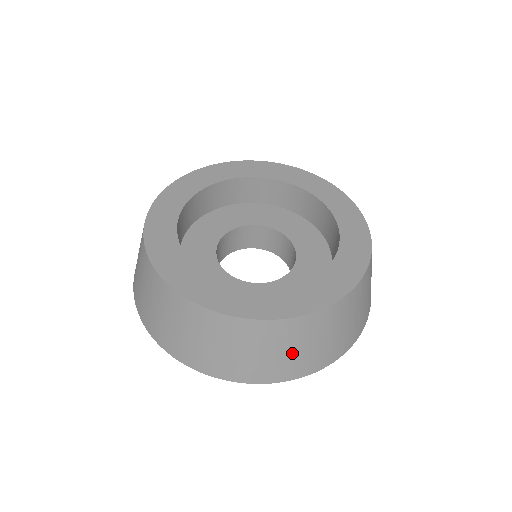
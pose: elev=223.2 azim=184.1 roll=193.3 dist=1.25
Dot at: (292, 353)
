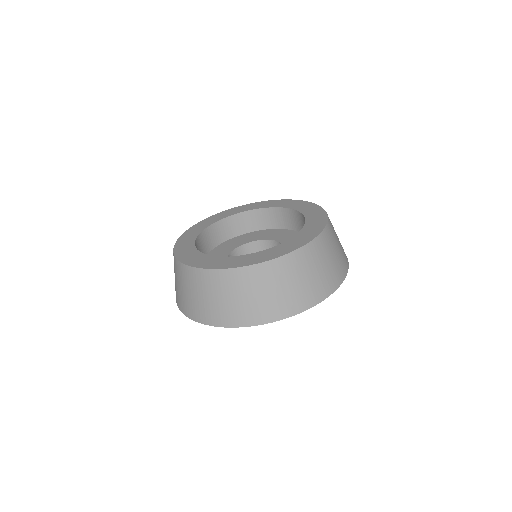
Dot at: (266, 296)
